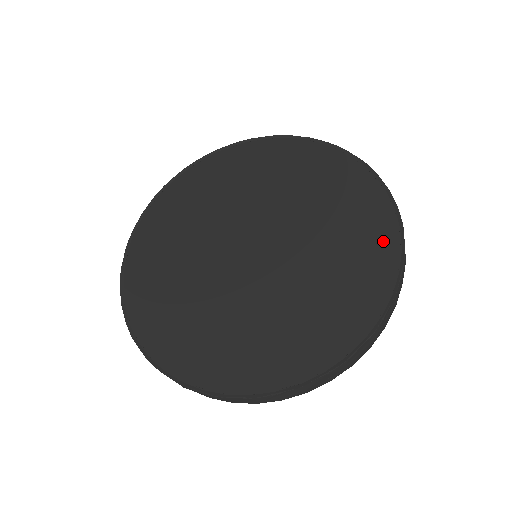
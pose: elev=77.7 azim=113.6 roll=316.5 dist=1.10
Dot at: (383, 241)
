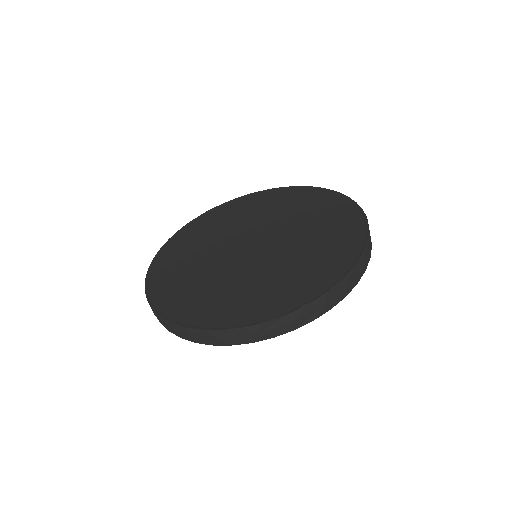
Dot at: (322, 197)
